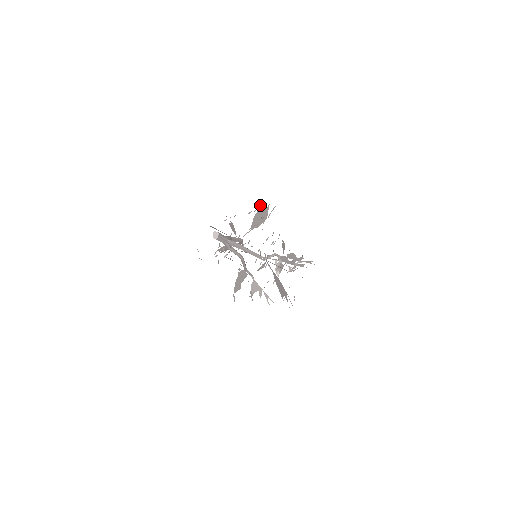
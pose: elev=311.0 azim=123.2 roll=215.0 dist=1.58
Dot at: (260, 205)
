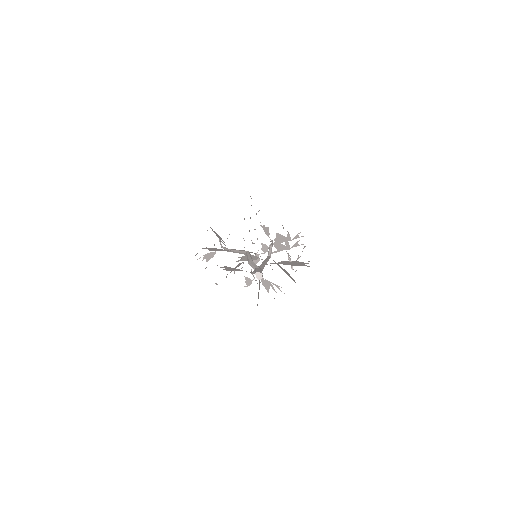
Dot at: occluded
